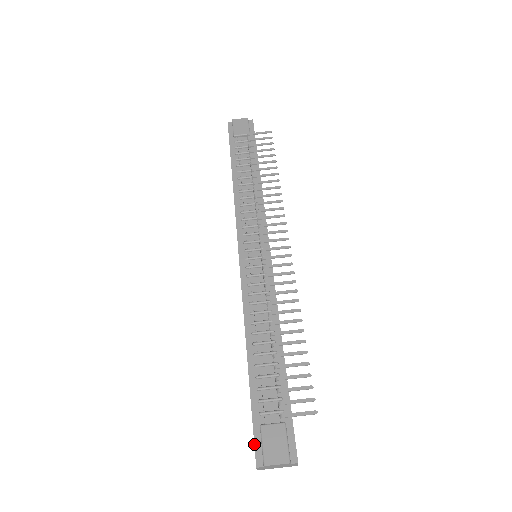
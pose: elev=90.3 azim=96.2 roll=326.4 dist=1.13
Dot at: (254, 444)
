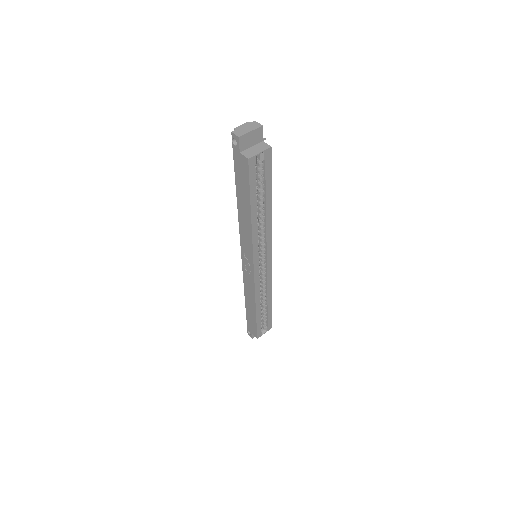
Dot at: (232, 146)
